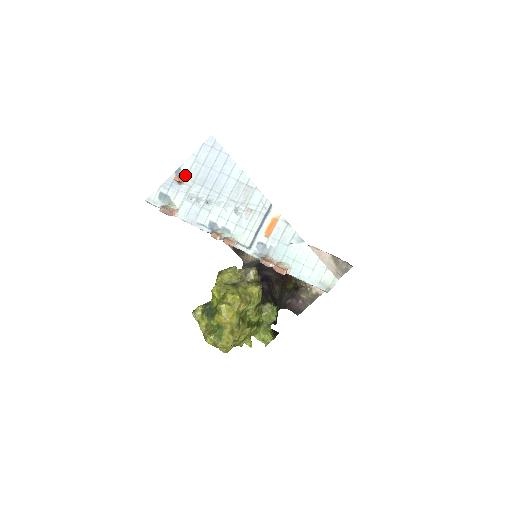
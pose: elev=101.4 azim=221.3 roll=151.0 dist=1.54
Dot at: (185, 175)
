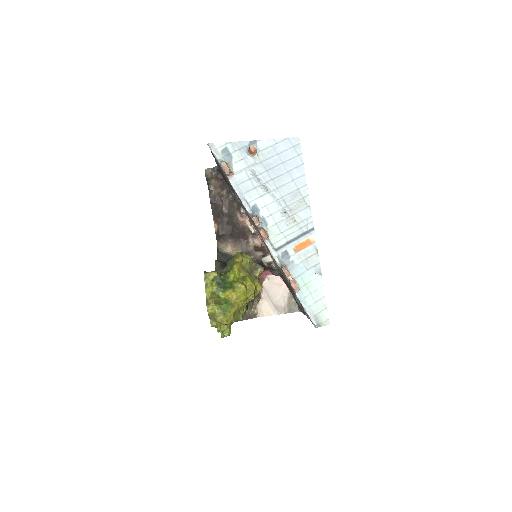
Dot at: (258, 150)
